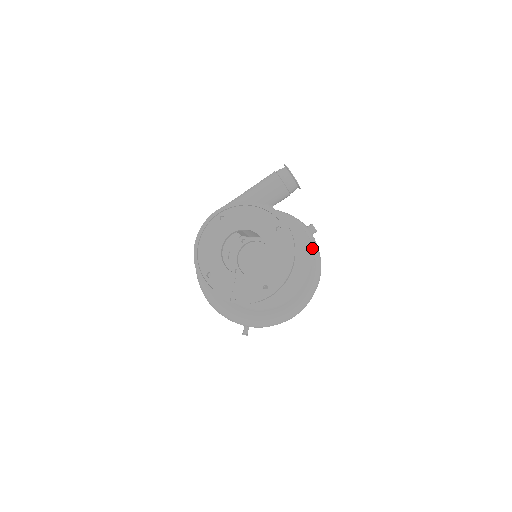
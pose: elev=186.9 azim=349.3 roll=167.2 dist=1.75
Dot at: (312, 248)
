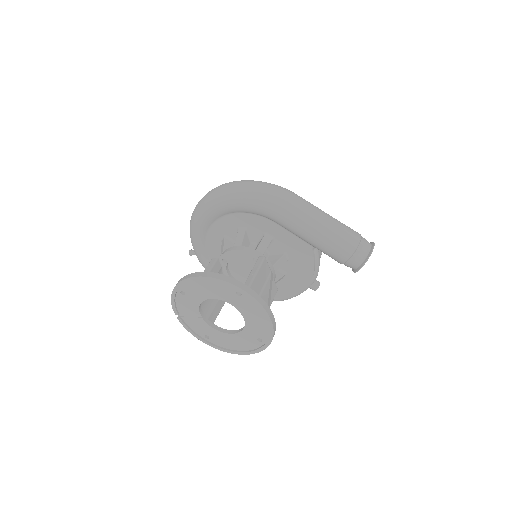
Dot at: (294, 295)
